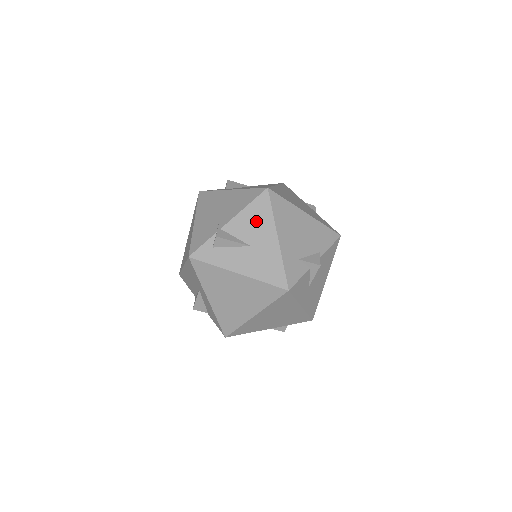
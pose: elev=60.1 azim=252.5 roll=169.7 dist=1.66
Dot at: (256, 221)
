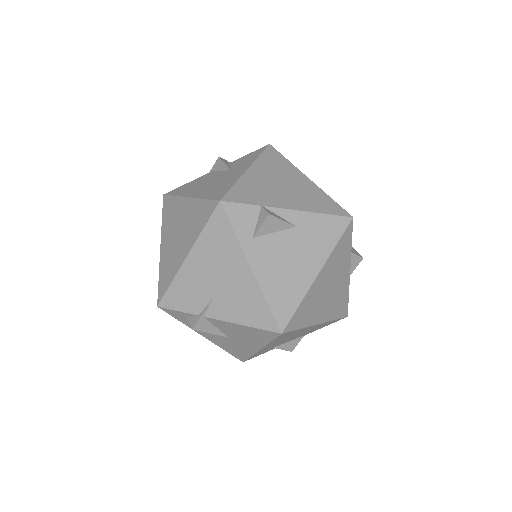
Dot at: (247, 335)
